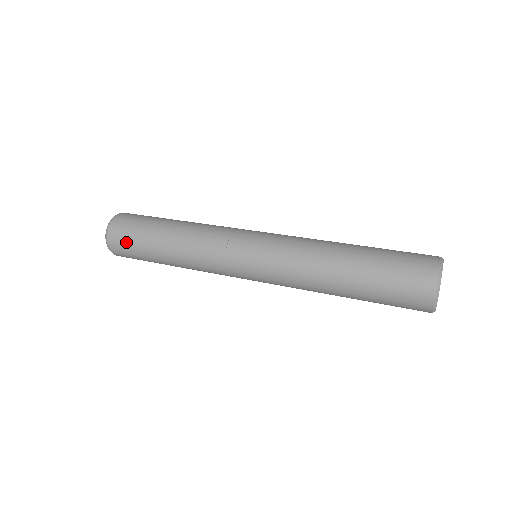
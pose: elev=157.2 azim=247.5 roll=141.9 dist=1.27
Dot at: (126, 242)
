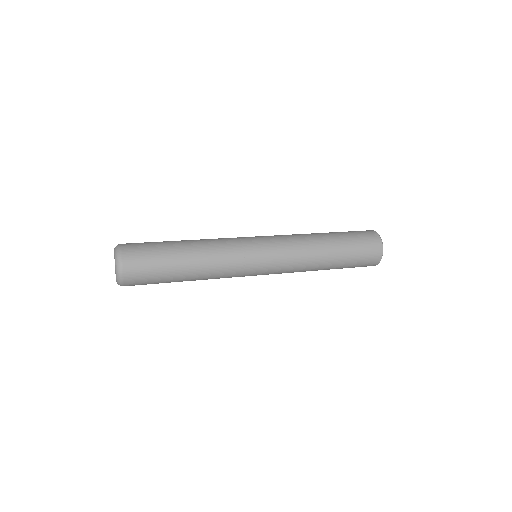
Dot at: (143, 251)
